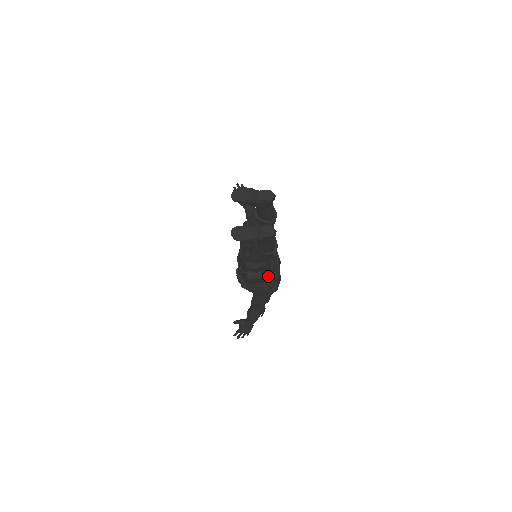
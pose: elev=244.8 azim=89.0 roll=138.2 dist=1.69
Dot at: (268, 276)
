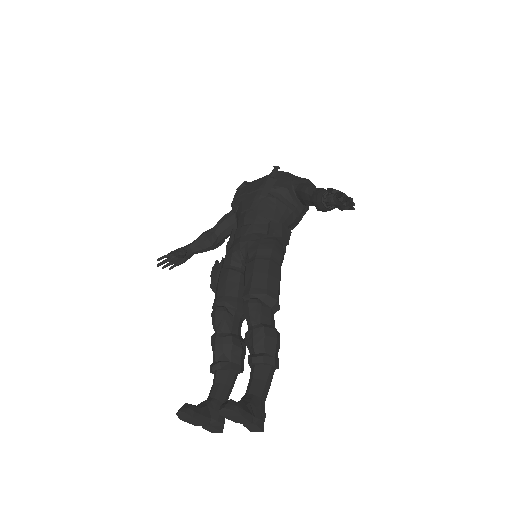
Dot at: occluded
